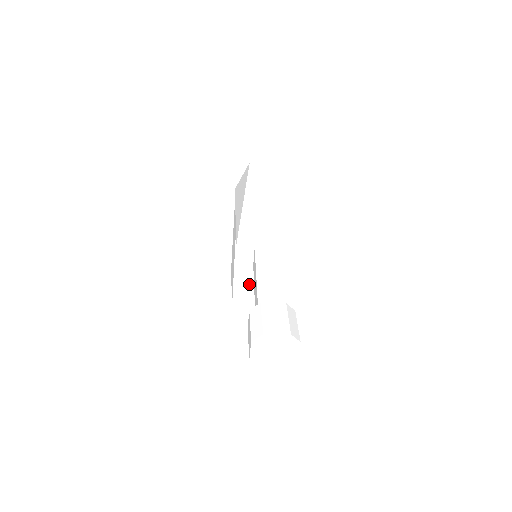
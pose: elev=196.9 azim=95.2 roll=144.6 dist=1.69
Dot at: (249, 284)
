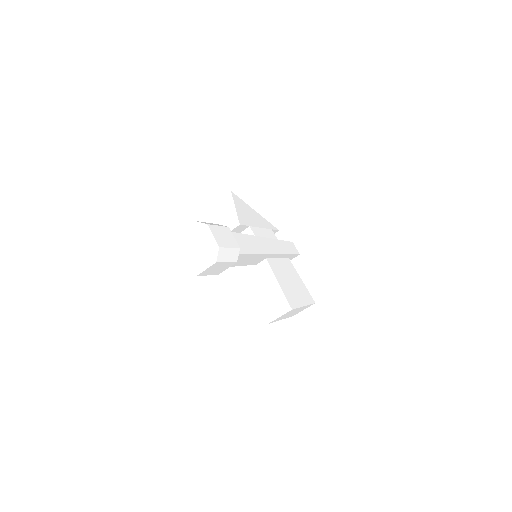
Dot at: (264, 286)
